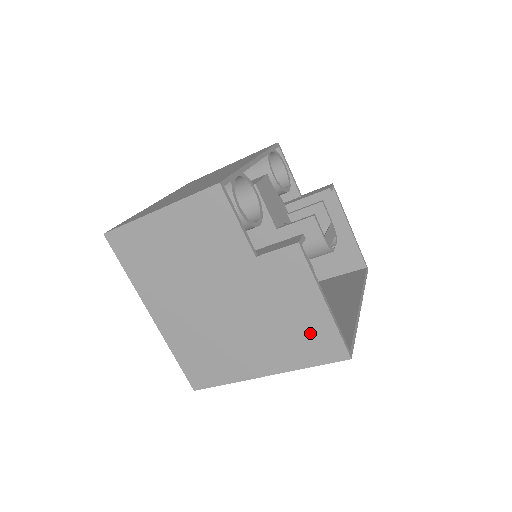
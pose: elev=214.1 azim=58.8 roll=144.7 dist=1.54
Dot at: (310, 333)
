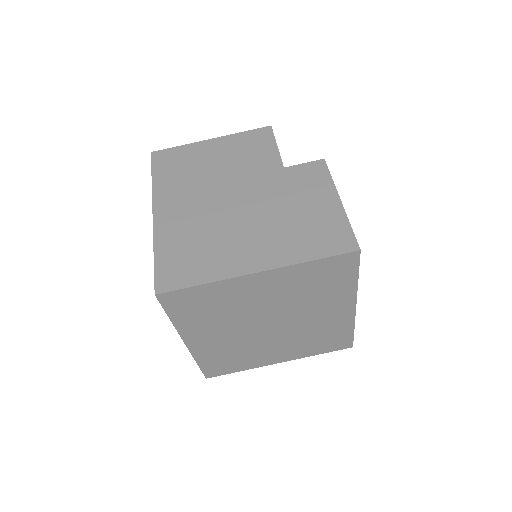
Dot at: (320, 226)
